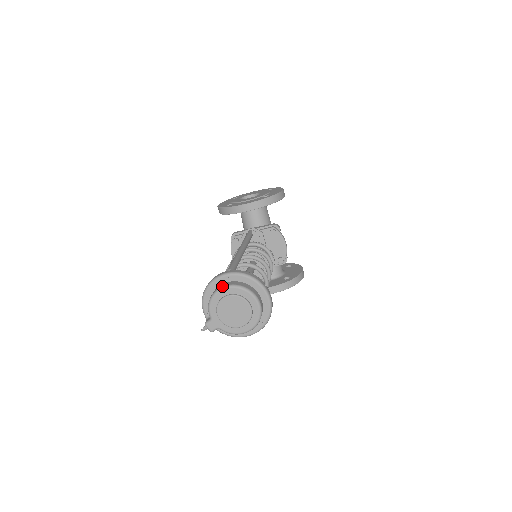
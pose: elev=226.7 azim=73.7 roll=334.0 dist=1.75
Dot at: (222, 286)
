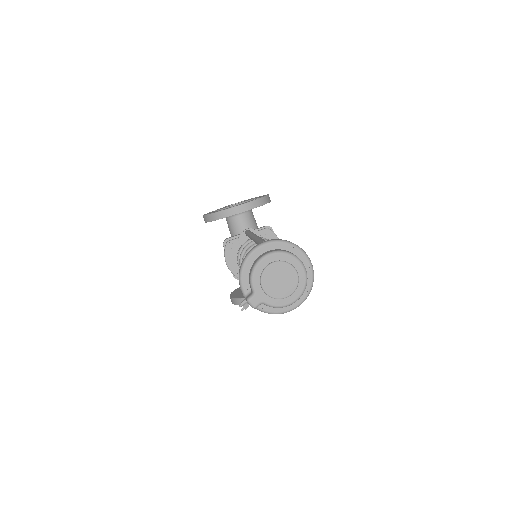
Dot at: (265, 254)
